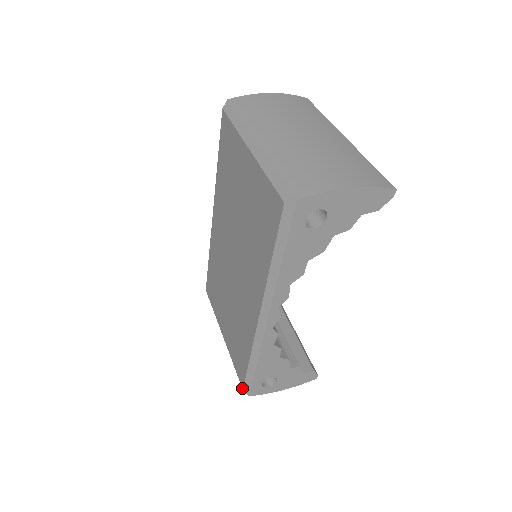
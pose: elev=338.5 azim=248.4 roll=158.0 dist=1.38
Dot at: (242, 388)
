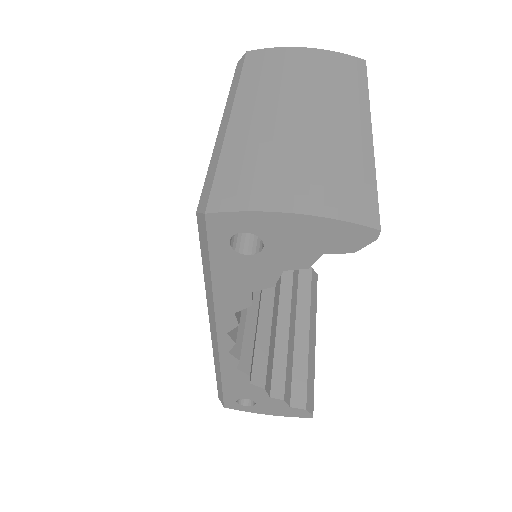
Dot at: (218, 396)
